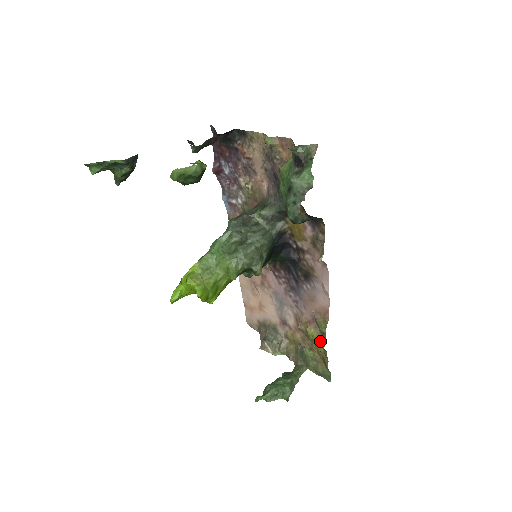
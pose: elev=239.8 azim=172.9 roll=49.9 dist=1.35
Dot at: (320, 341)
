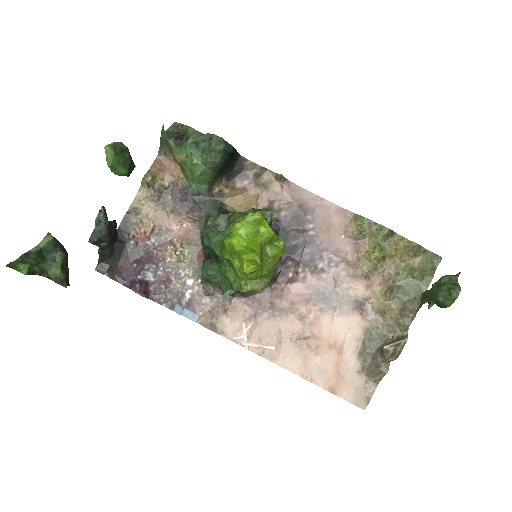
Dot at: (380, 235)
